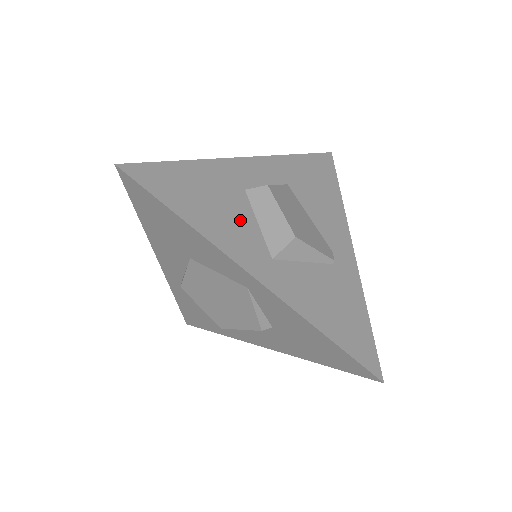
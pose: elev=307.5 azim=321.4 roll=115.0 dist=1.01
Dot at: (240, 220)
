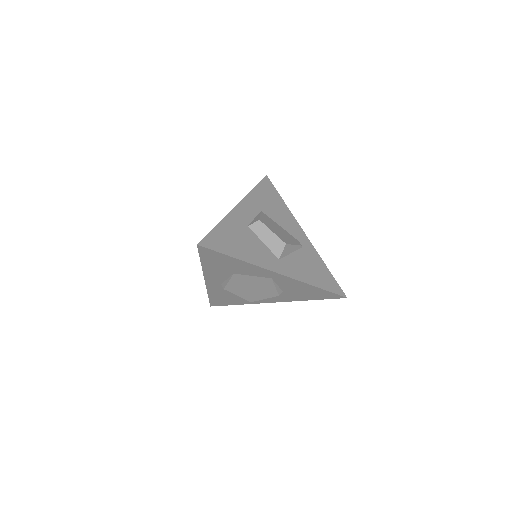
Dot at: (256, 245)
